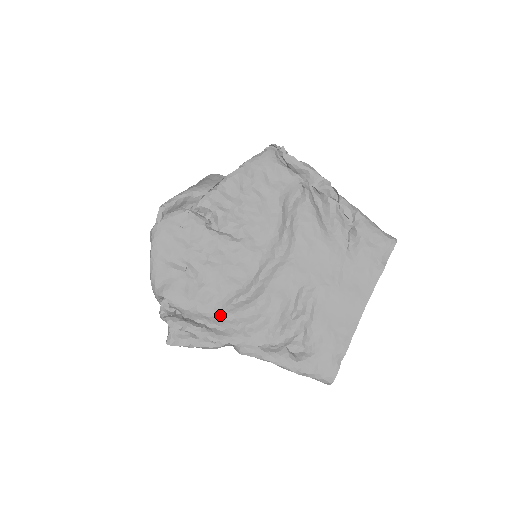
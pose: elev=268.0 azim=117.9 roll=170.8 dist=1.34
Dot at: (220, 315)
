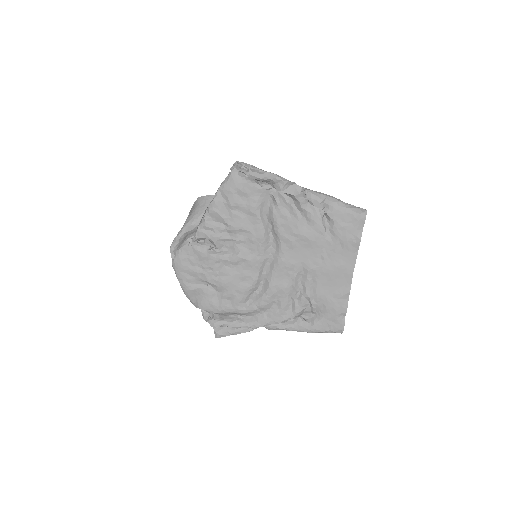
Dot at: (244, 310)
